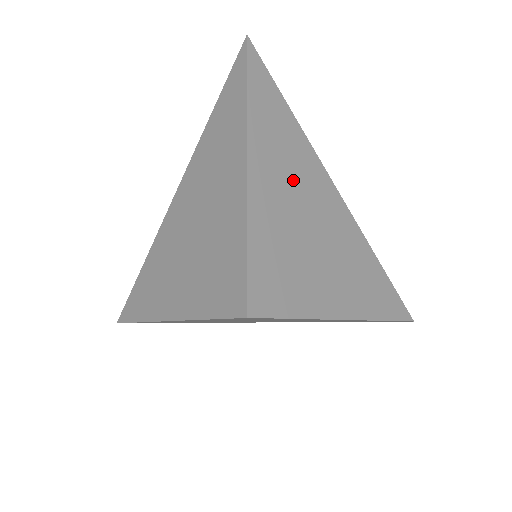
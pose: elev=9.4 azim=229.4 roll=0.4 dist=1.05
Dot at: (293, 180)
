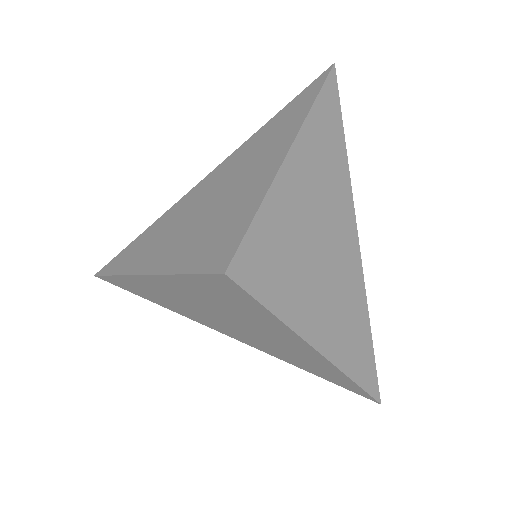
Dot at: (322, 193)
